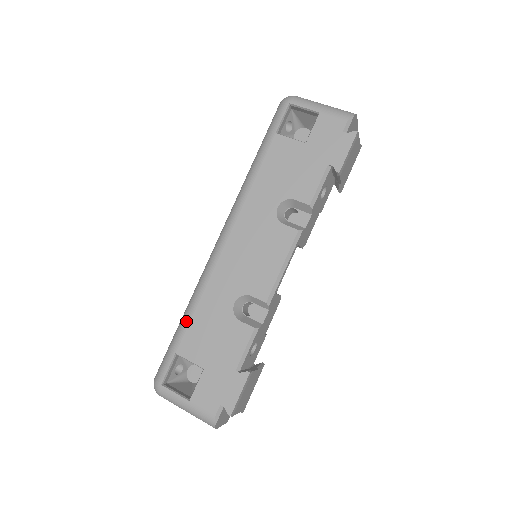
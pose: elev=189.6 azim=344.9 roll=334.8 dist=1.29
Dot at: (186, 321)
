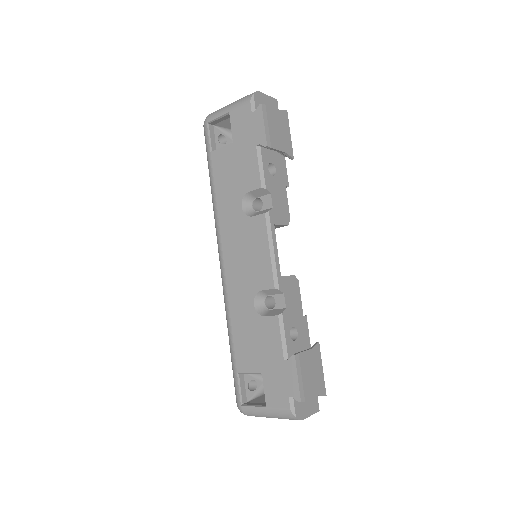
Dot at: (231, 342)
